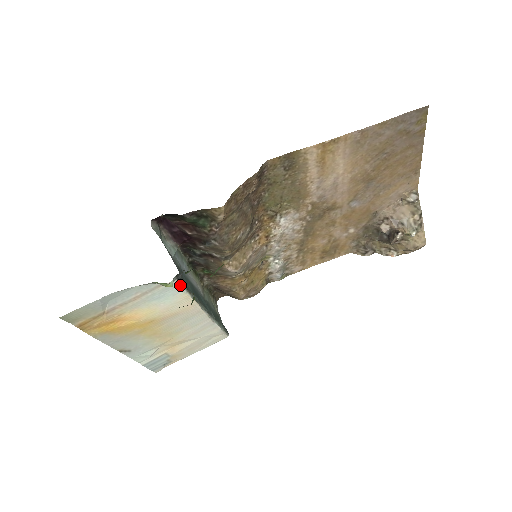
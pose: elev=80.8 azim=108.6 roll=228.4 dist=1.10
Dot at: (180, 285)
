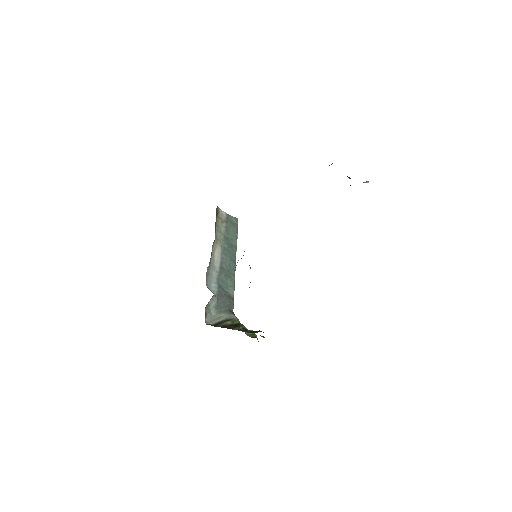
Dot at: occluded
